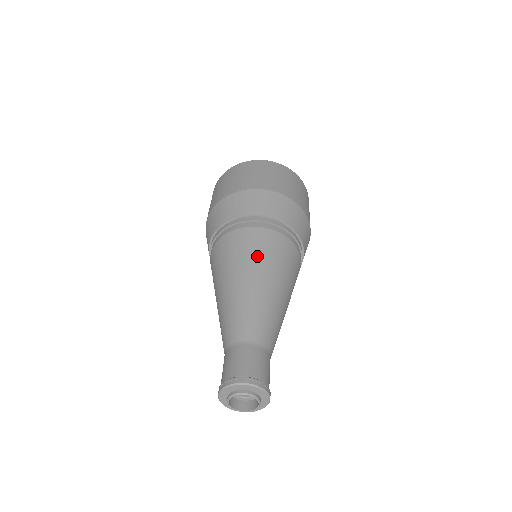
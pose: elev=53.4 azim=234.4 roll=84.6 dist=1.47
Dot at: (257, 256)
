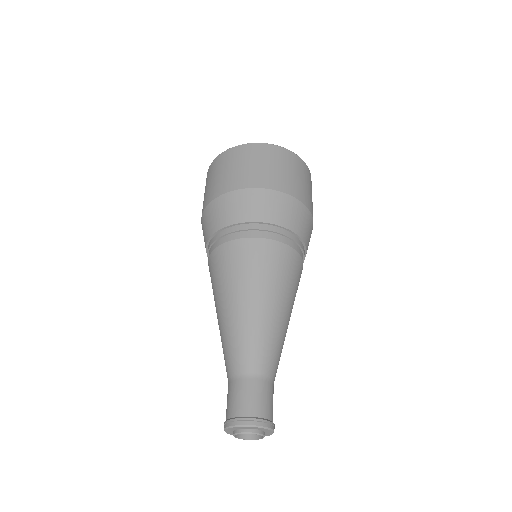
Dot at: (223, 280)
